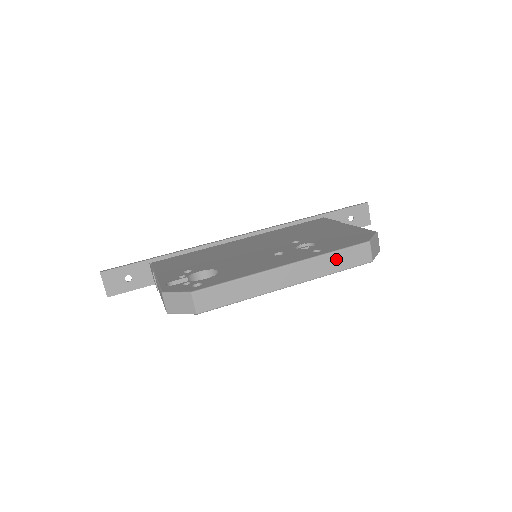
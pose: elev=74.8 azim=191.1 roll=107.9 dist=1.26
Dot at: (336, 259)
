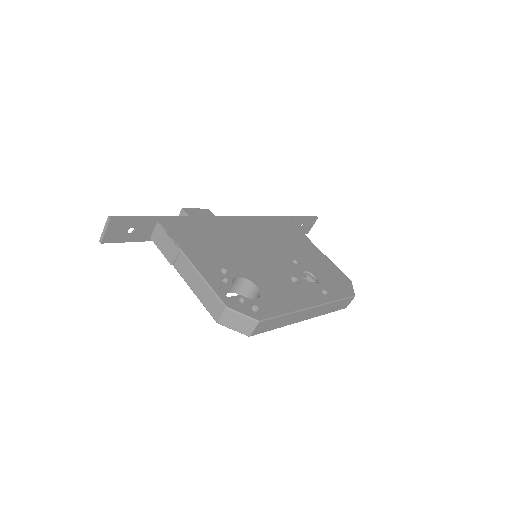
Dot at: (335, 305)
